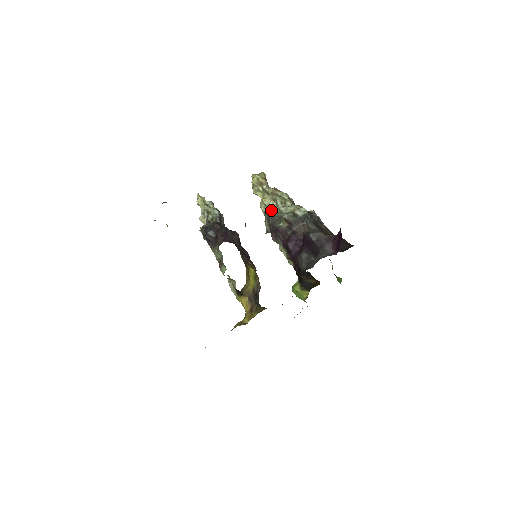
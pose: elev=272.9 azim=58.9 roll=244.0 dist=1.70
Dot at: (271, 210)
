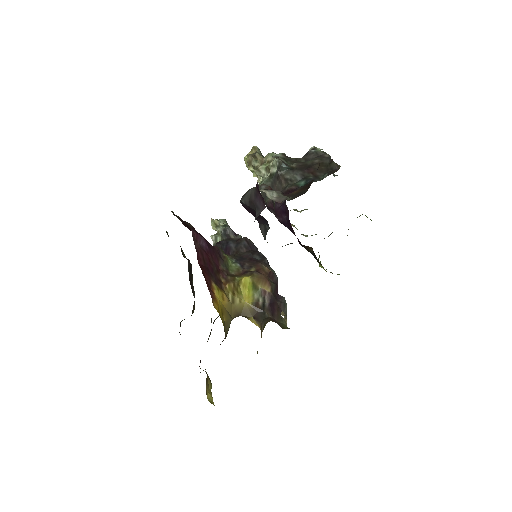
Dot at: occluded
